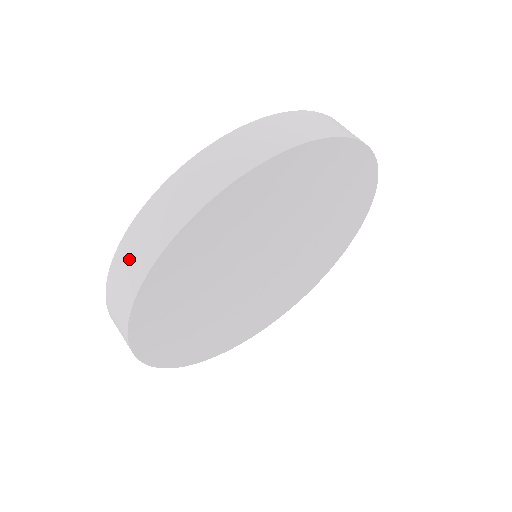
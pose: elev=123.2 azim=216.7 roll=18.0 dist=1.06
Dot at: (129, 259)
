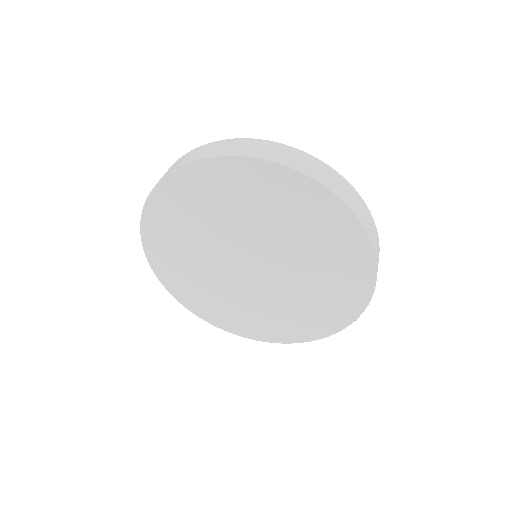
Dot at: occluded
